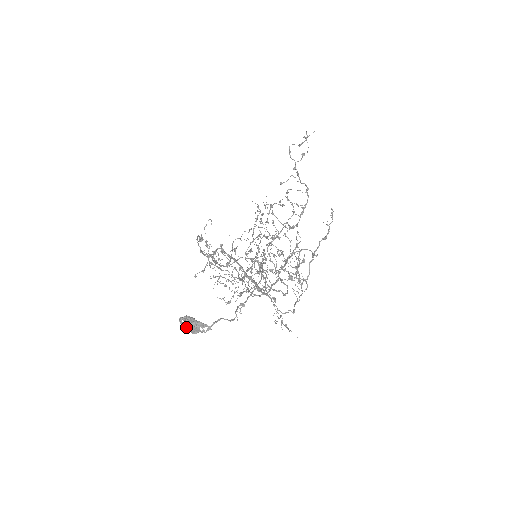
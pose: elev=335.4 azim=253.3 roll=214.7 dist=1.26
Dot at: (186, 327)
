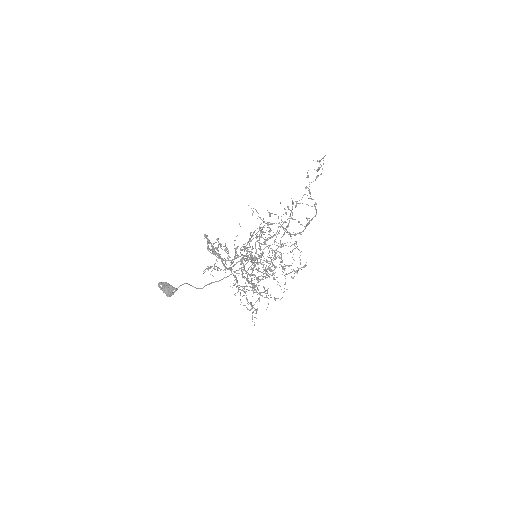
Dot at: (162, 289)
